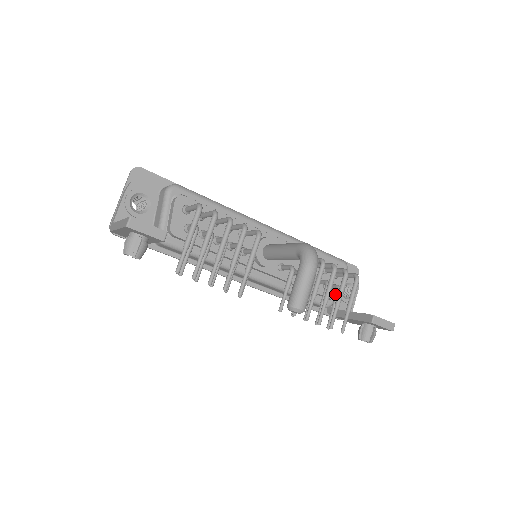
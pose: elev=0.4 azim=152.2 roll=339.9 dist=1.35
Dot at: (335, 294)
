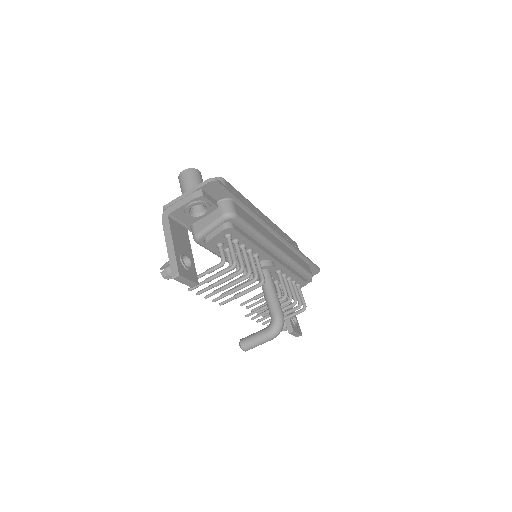
Dot at: occluded
